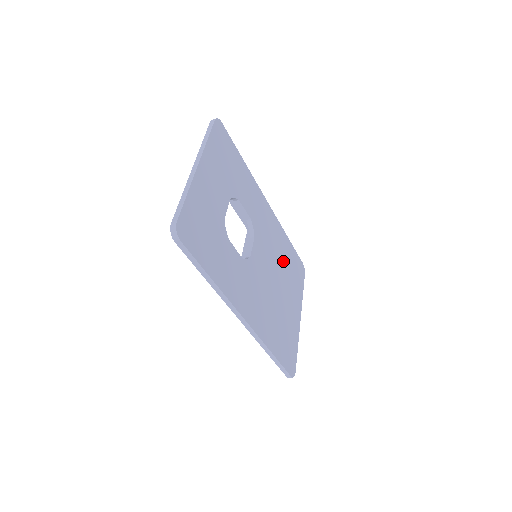
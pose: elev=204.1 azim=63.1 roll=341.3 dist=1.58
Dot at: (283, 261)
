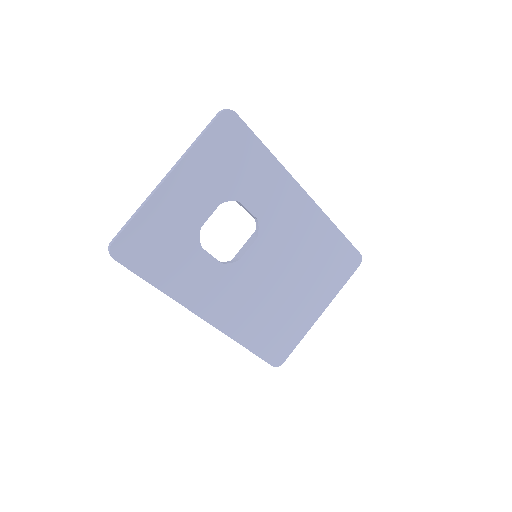
Dot at: (312, 257)
